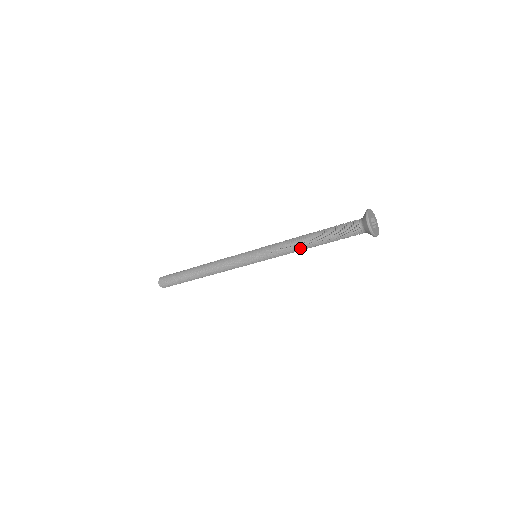
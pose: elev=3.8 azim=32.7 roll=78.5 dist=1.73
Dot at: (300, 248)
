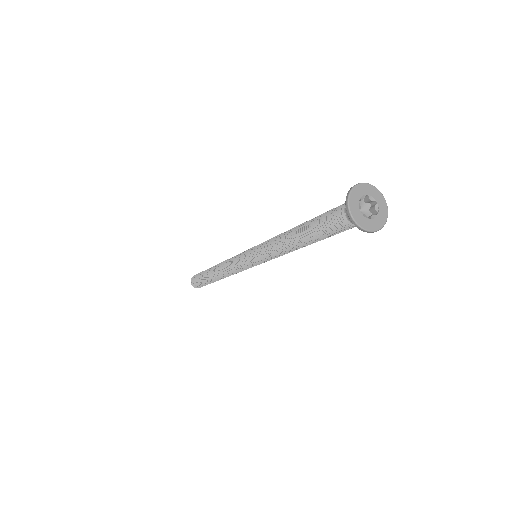
Dot at: (286, 245)
